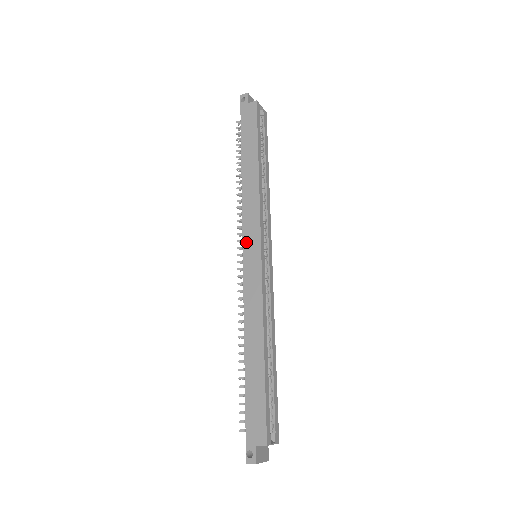
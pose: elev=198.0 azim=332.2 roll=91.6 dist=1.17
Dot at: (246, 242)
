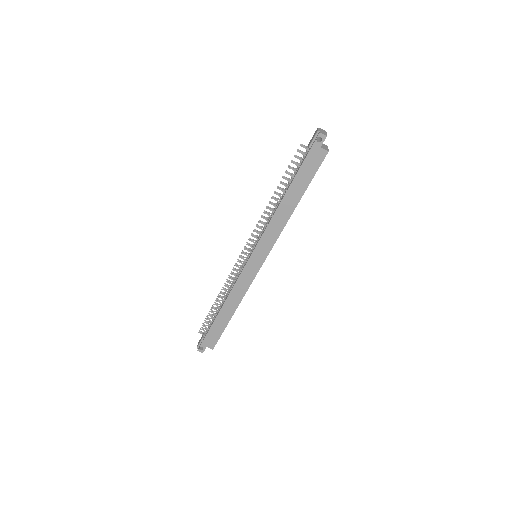
Dot at: (256, 252)
